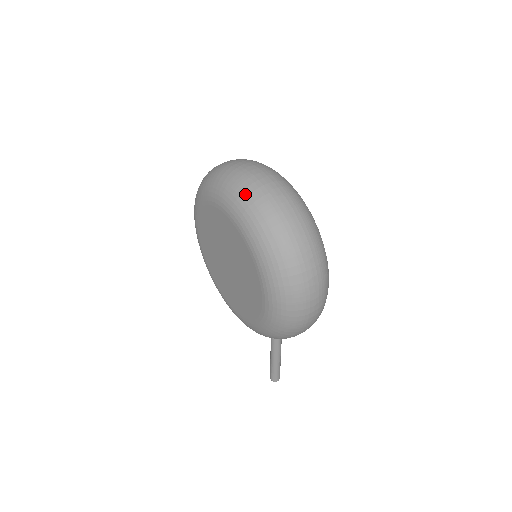
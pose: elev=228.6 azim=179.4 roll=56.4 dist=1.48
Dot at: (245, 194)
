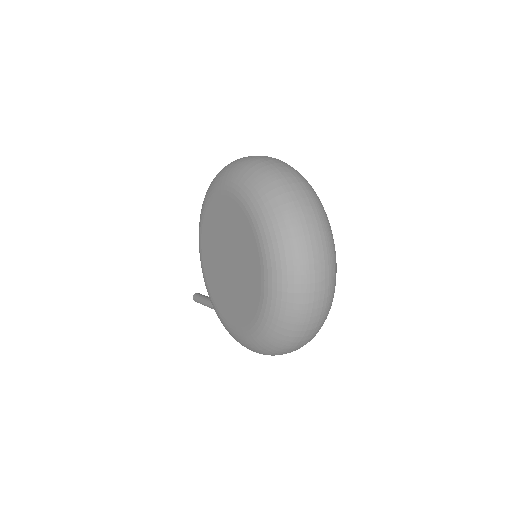
Dot at: (293, 289)
